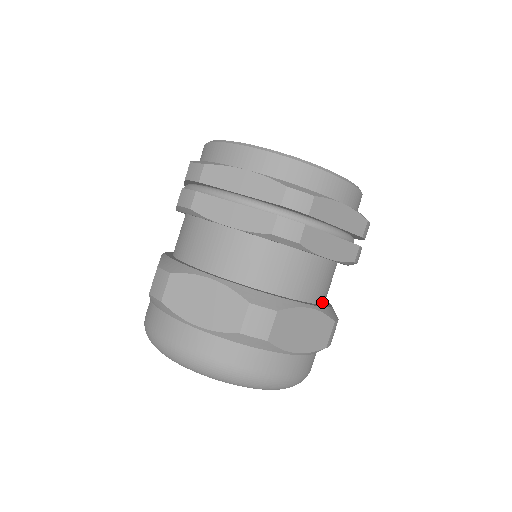
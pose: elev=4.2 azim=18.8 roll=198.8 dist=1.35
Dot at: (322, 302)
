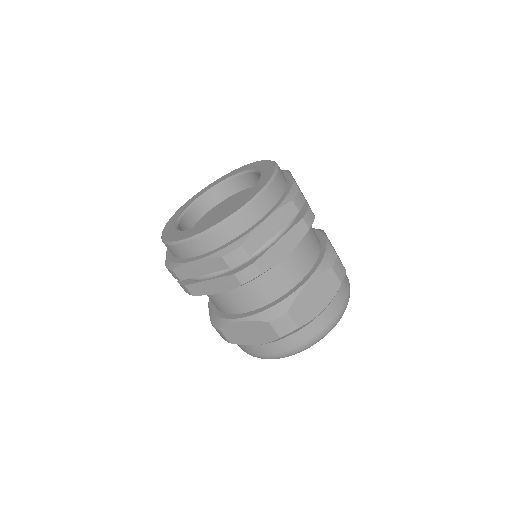
Dot at: occluded
